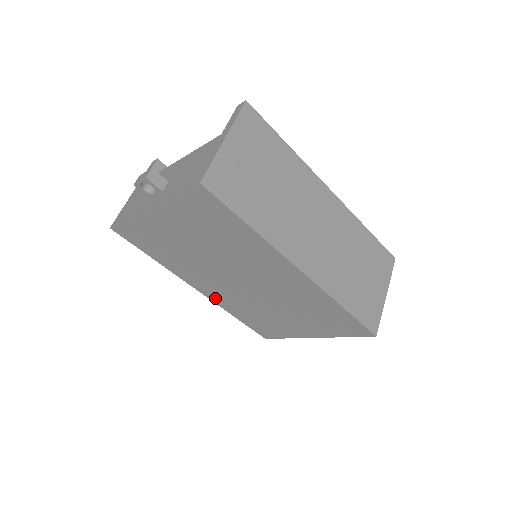
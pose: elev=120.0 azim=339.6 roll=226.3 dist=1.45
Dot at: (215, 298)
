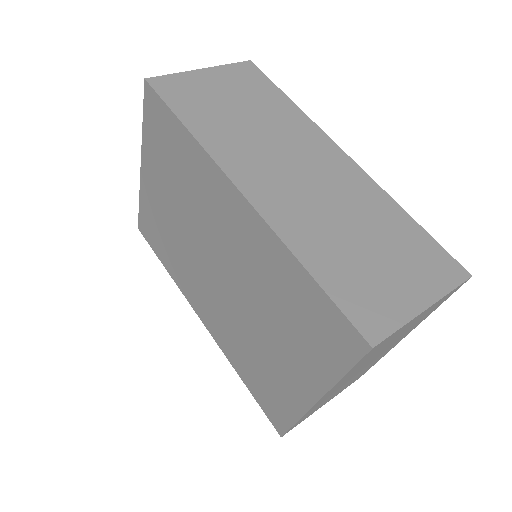
Dot at: (216, 334)
